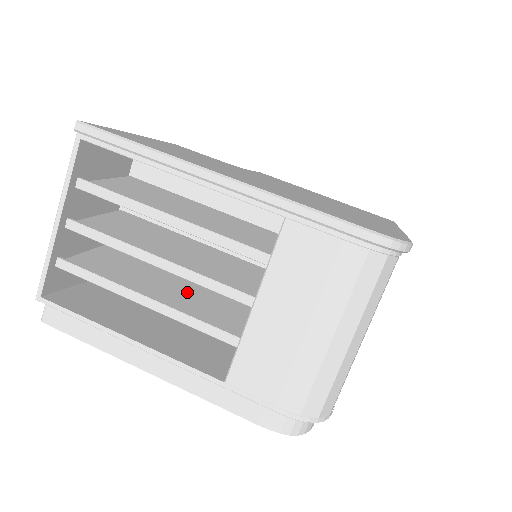
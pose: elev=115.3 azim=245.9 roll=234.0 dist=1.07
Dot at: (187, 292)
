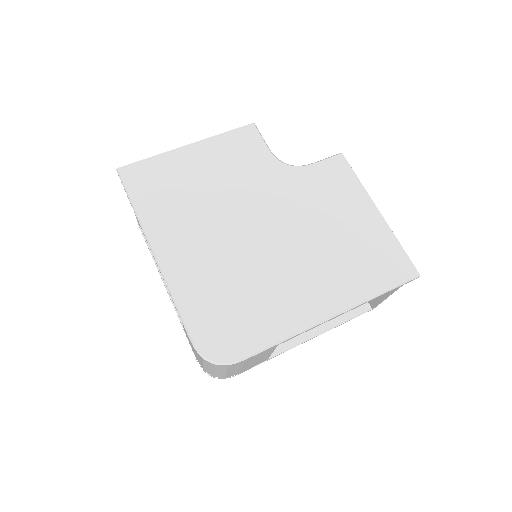
Dot at: occluded
